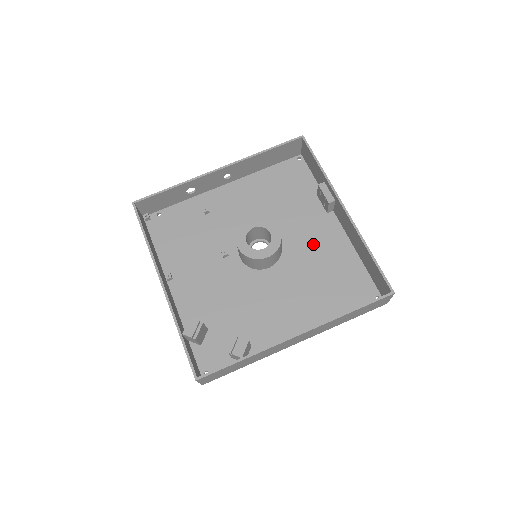
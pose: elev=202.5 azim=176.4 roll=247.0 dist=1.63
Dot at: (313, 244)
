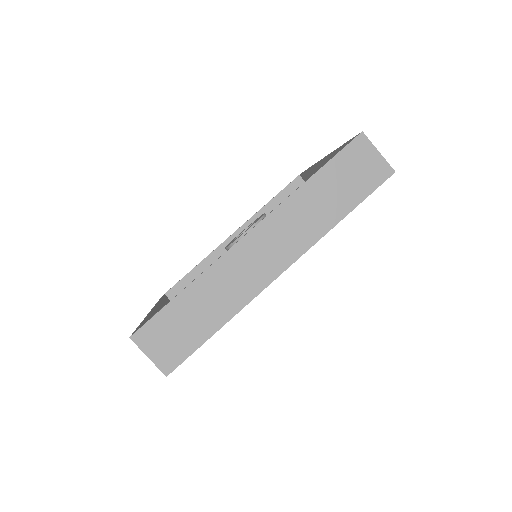
Dot at: occluded
